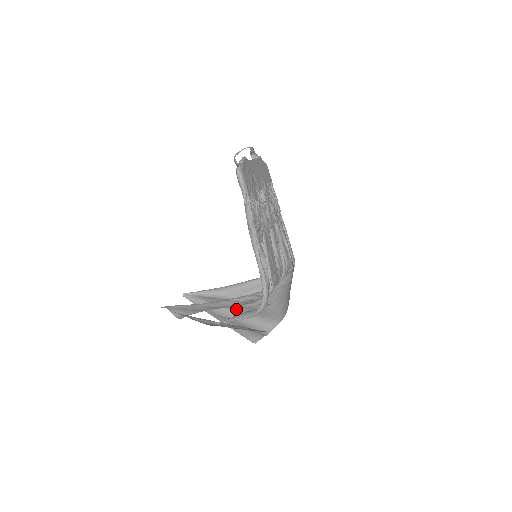
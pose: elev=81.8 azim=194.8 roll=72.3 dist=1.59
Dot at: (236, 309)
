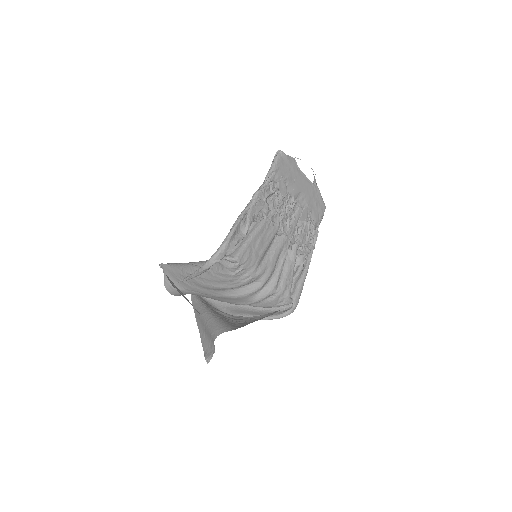
Dot at: (214, 312)
